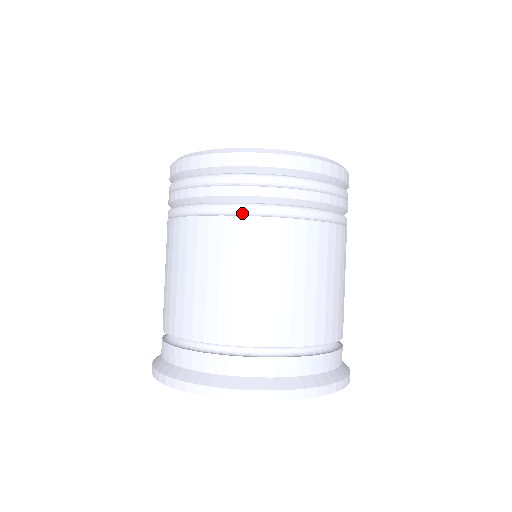
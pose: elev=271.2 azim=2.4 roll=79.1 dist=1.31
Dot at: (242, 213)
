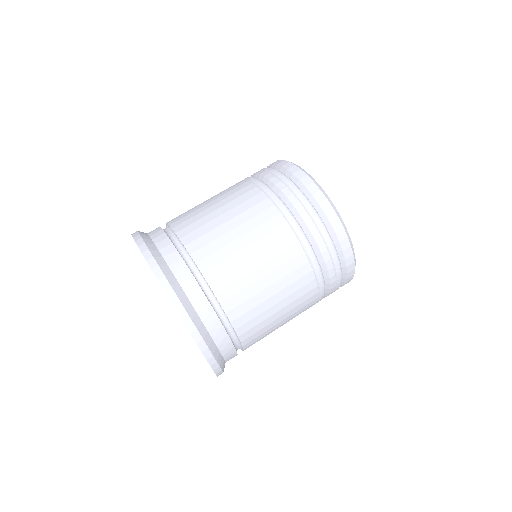
Dot at: (256, 184)
